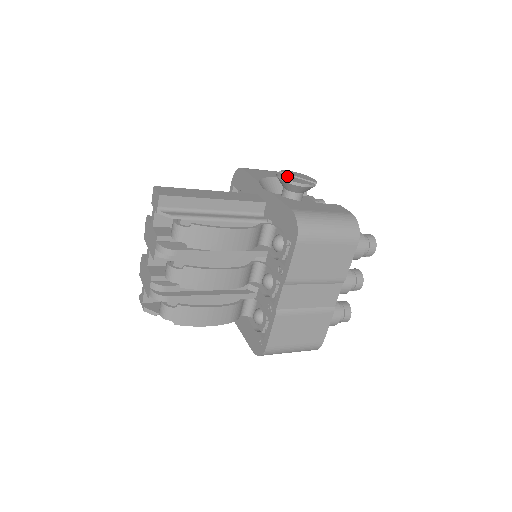
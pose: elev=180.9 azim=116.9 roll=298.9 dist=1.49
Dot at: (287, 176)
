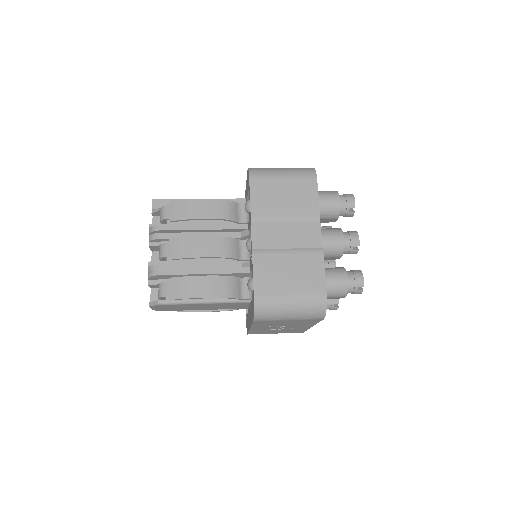
Dot at: occluded
